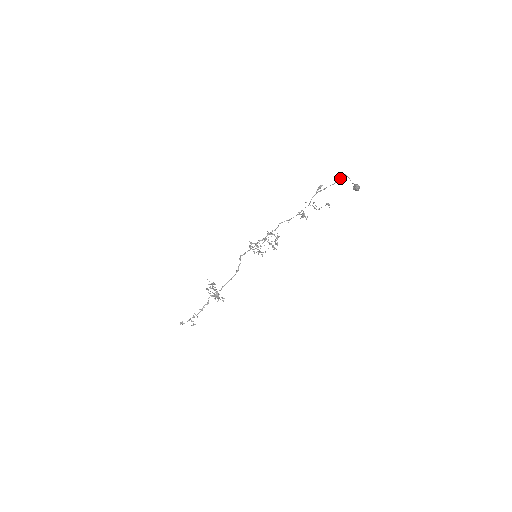
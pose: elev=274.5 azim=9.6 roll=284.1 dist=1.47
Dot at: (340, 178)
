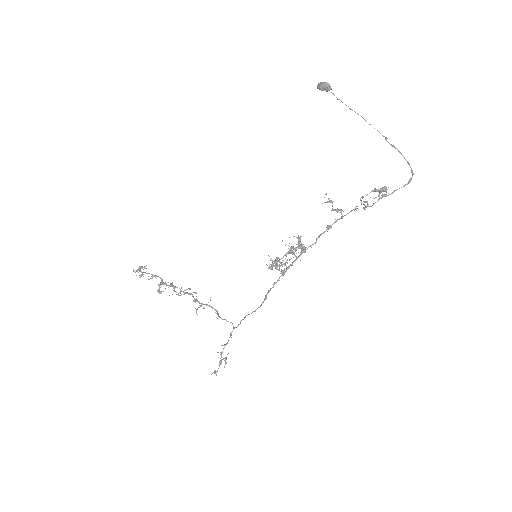
Dot at: (411, 172)
